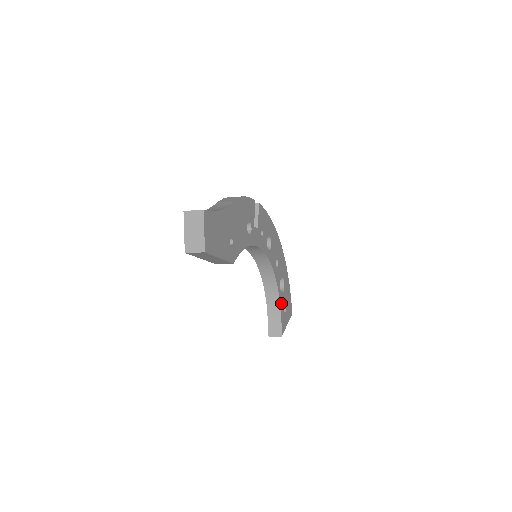
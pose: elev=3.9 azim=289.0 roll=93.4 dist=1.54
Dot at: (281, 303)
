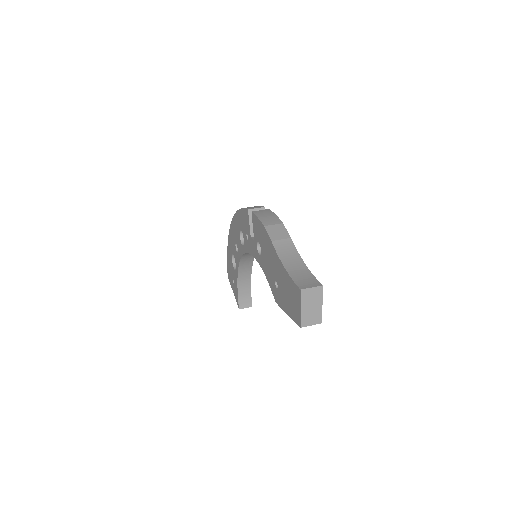
Dot at: occluded
